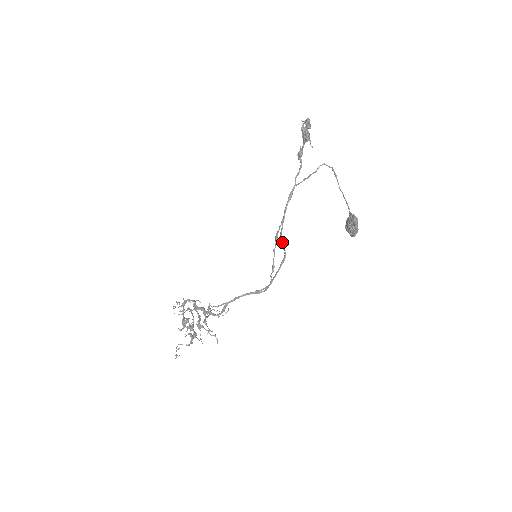
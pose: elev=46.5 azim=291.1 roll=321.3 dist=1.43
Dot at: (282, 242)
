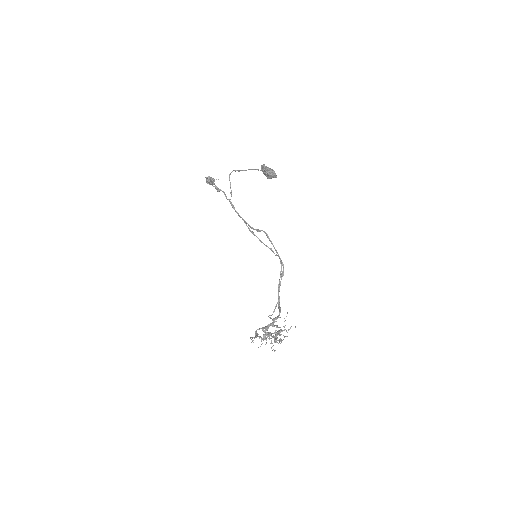
Dot at: (256, 229)
